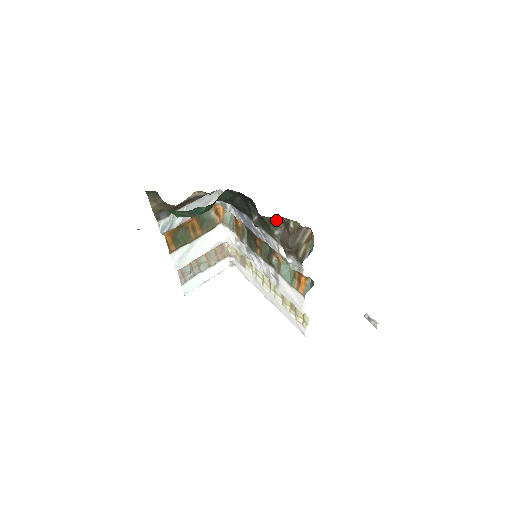
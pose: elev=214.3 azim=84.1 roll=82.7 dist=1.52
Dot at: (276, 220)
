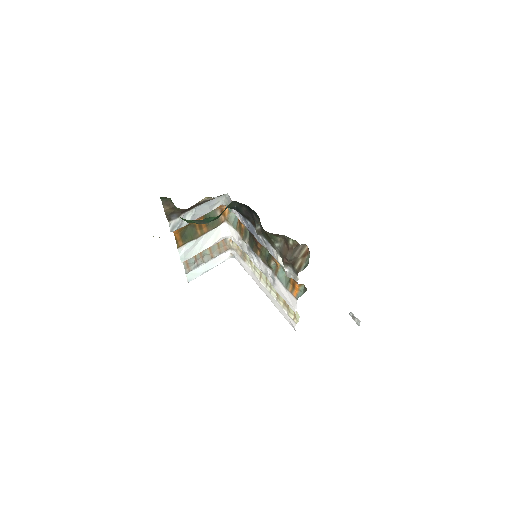
Dot at: (277, 235)
